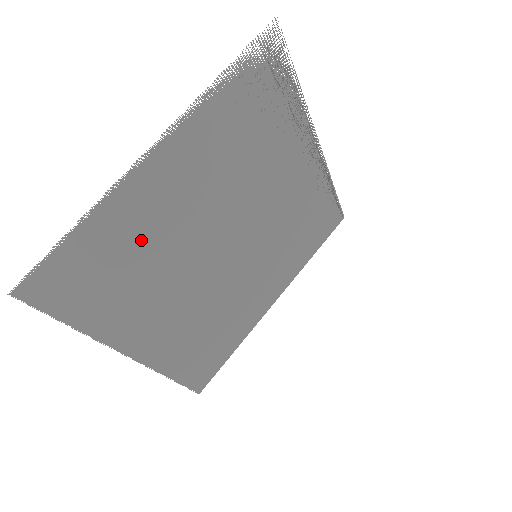
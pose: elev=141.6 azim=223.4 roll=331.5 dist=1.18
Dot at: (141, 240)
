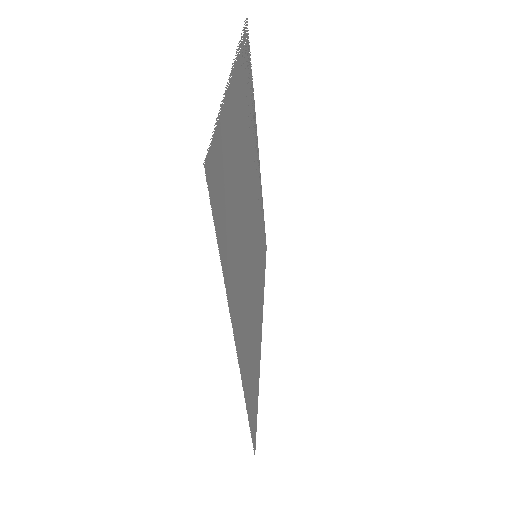
Dot at: (234, 172)
